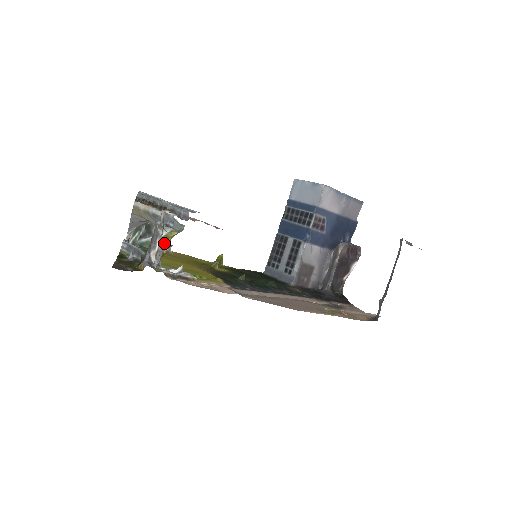
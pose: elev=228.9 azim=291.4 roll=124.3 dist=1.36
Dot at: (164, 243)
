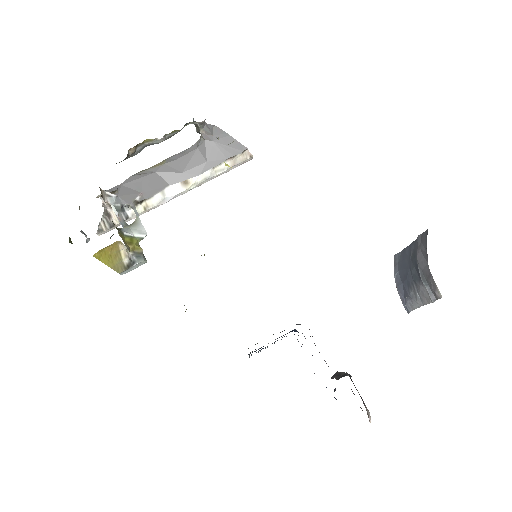
Dot at: (209, 125)
